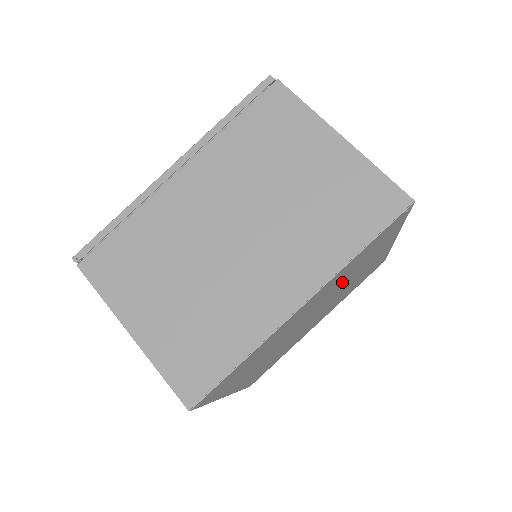
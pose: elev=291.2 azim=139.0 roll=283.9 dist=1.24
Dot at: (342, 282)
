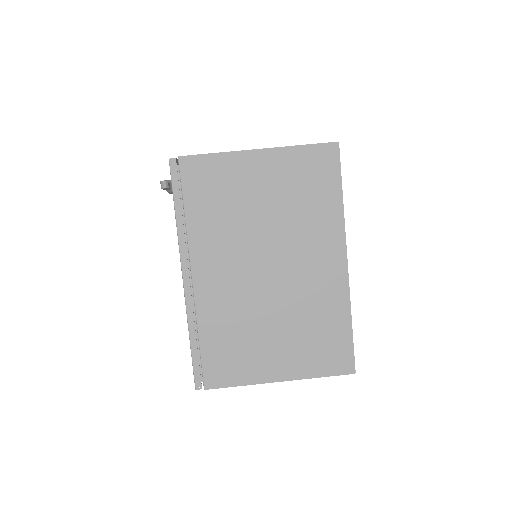
Dot at: occluded
